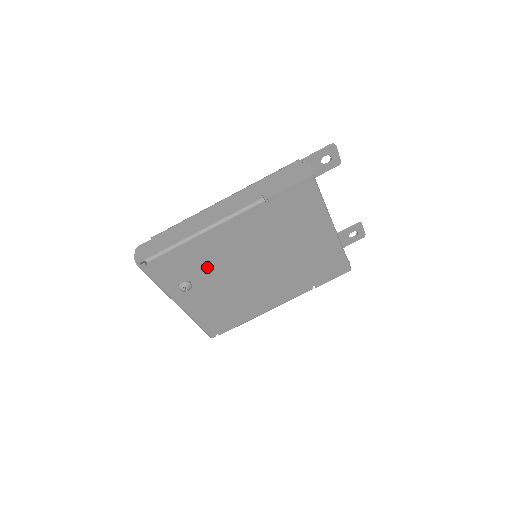
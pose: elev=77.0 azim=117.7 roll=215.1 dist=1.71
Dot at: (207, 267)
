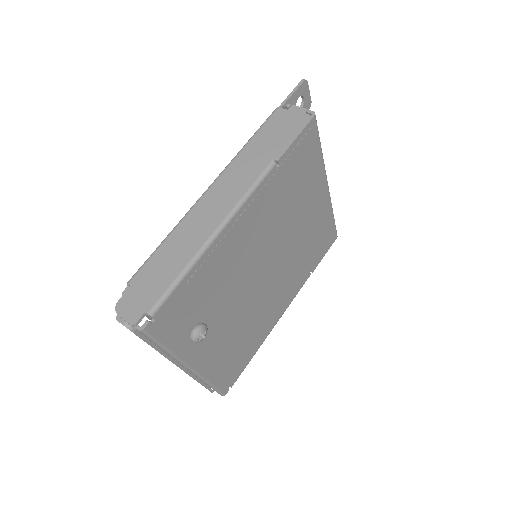
Dot at: (220, 291)
